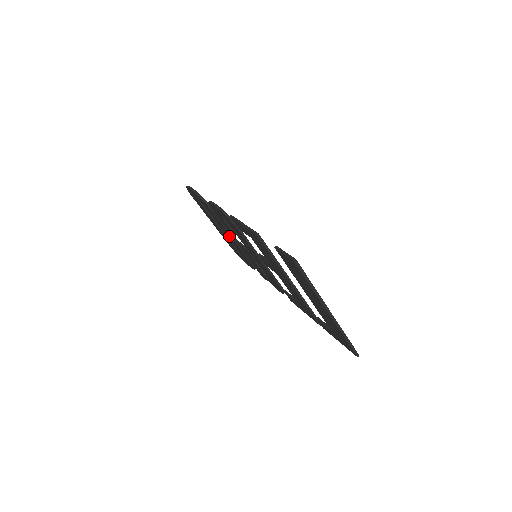
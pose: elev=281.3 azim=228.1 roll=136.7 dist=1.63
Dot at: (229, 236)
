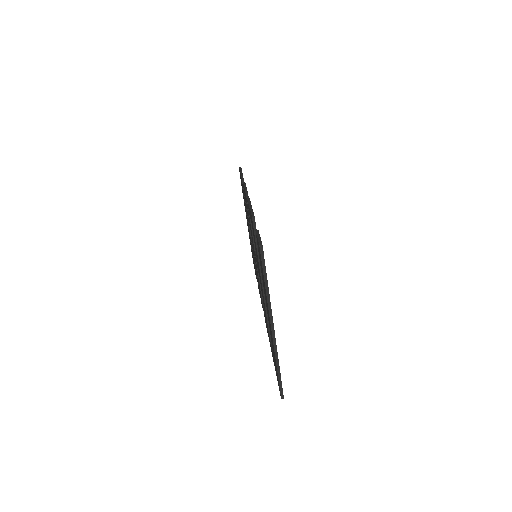
Dot at: occluded
